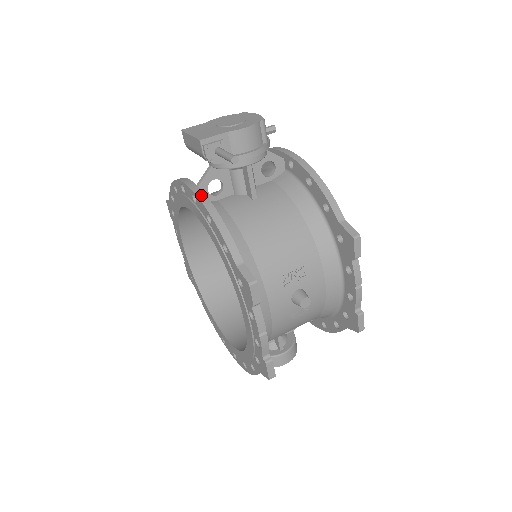
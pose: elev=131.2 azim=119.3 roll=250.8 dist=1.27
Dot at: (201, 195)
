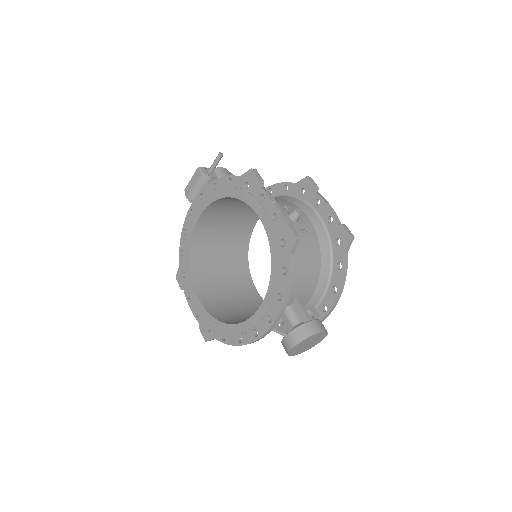
Dot at: (206, 188)
